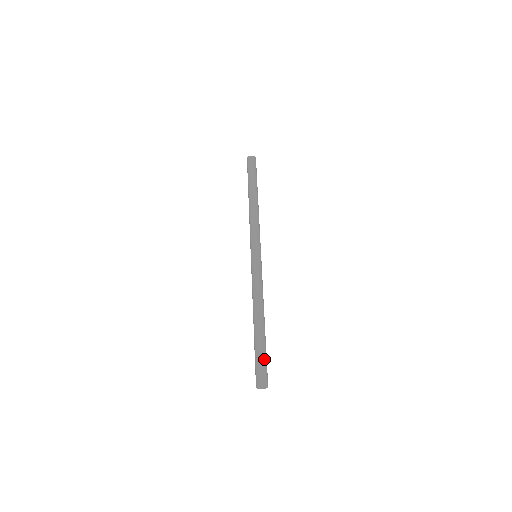
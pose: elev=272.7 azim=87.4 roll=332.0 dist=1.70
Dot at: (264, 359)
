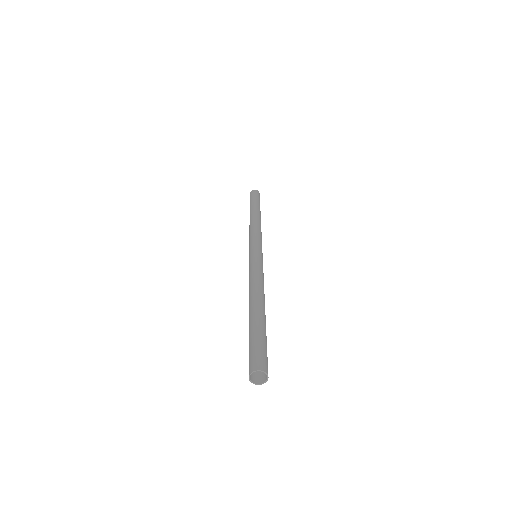
Dot at: (263, 342)
